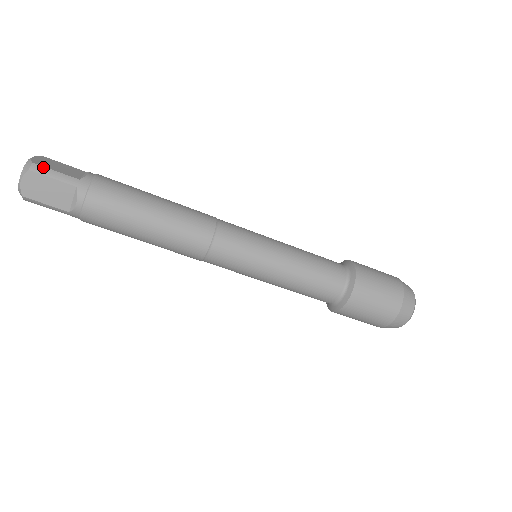
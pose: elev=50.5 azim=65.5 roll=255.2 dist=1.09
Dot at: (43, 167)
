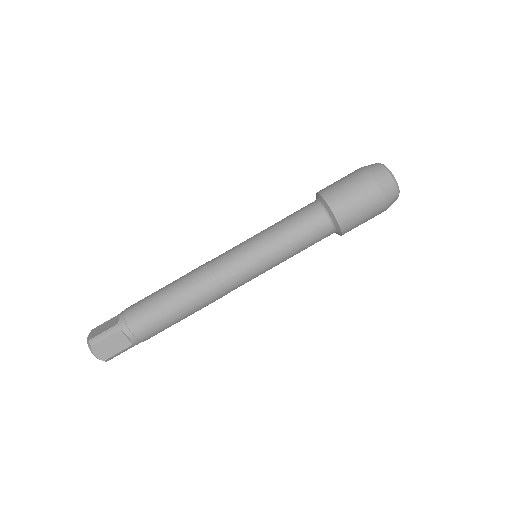
Dot at: occluded
